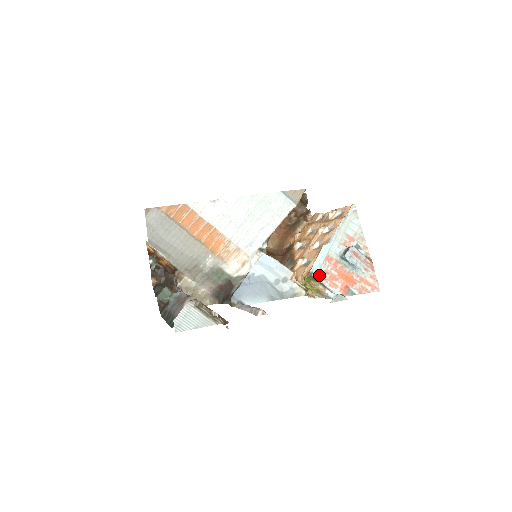
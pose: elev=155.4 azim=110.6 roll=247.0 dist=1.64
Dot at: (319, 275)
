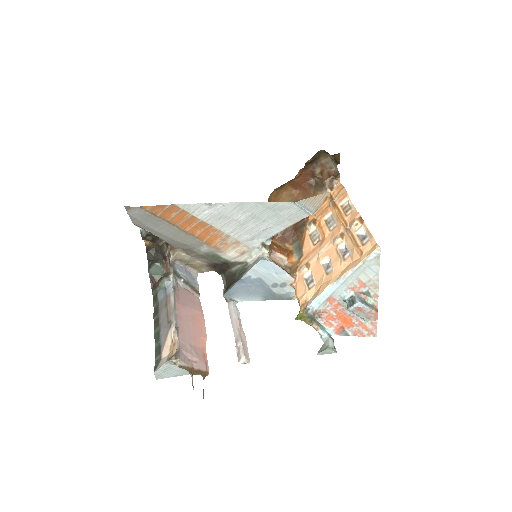
Dot at: (316, 313)
